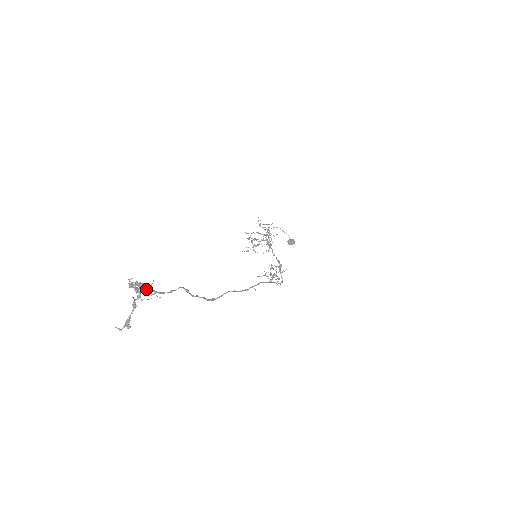
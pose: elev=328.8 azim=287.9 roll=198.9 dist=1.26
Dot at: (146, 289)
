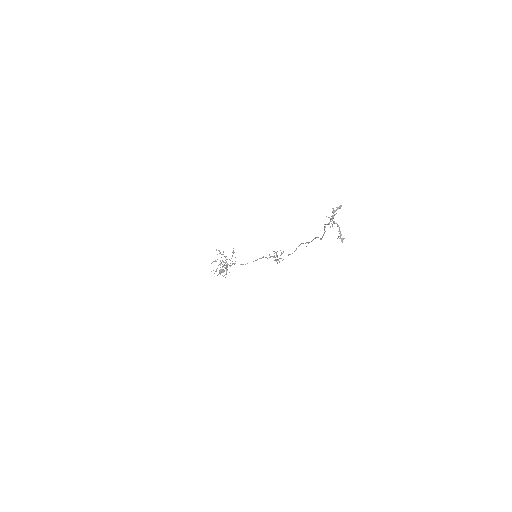
Dot at: (331, 218)
